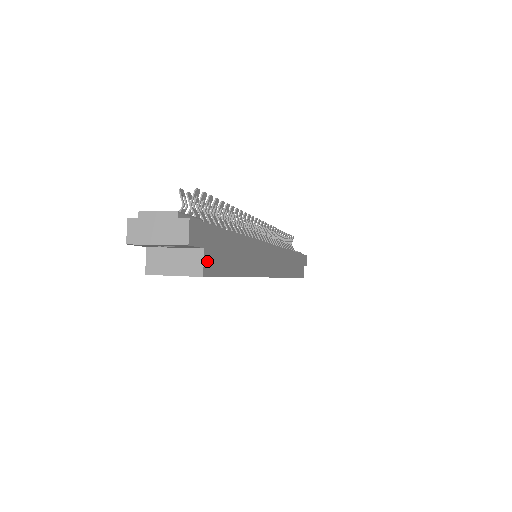
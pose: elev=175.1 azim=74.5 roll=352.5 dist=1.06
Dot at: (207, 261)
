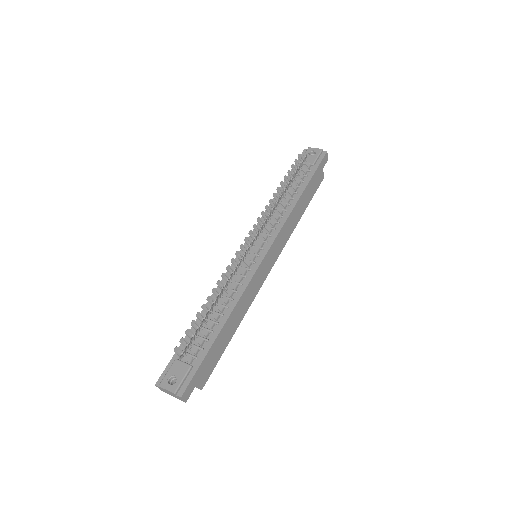
Dot at: (201, 382)
